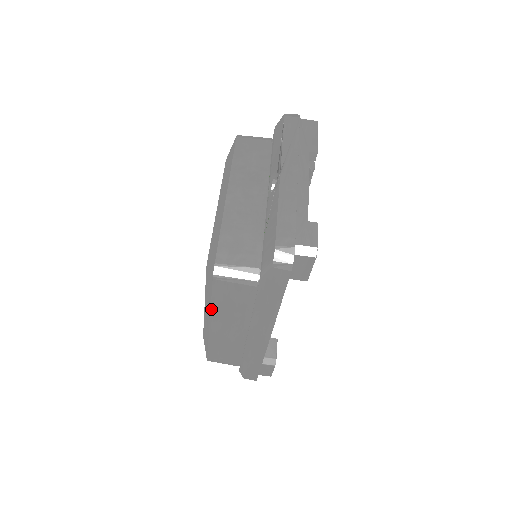
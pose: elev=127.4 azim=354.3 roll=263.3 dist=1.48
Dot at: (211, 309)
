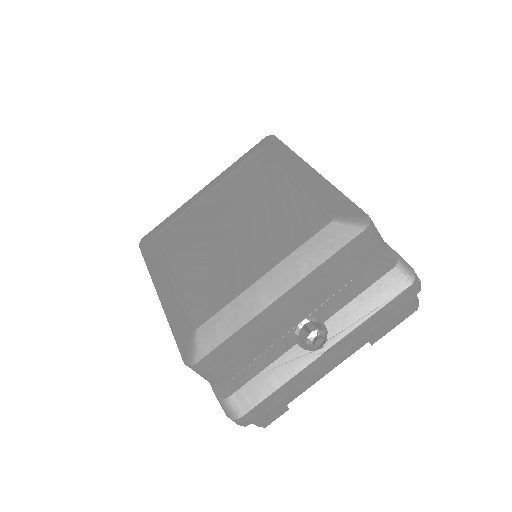
Dot at: (168, 319)
